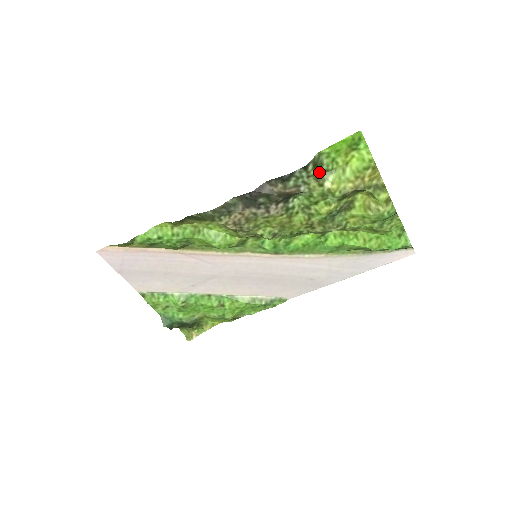
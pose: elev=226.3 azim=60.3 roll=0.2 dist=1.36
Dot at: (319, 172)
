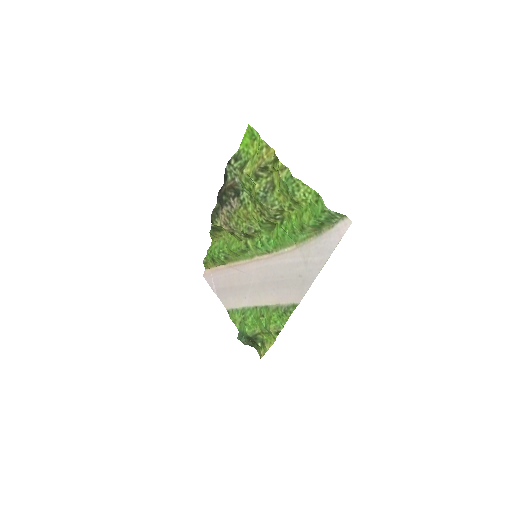
Dot at: (241, 164)
